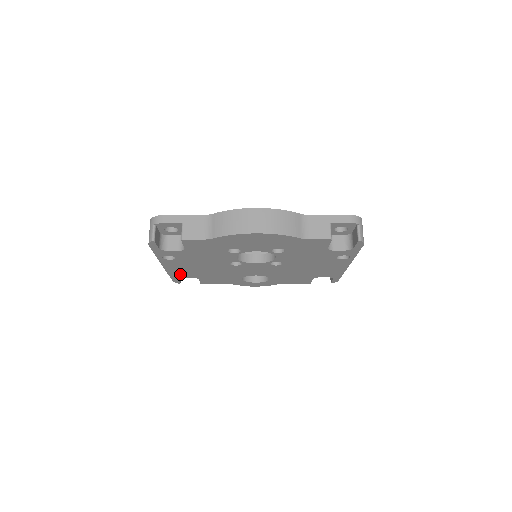
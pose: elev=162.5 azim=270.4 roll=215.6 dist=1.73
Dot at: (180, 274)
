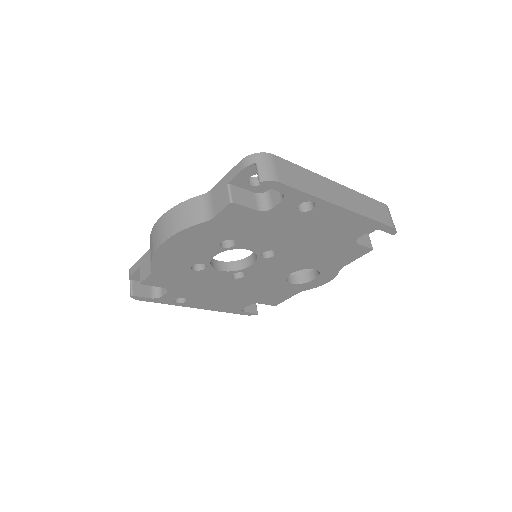
Dot at: (232, 307)
